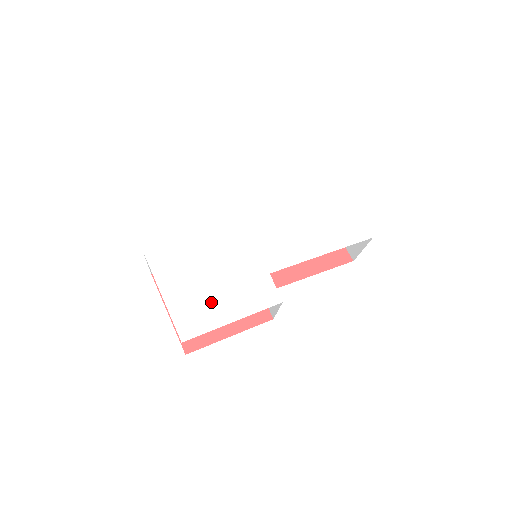
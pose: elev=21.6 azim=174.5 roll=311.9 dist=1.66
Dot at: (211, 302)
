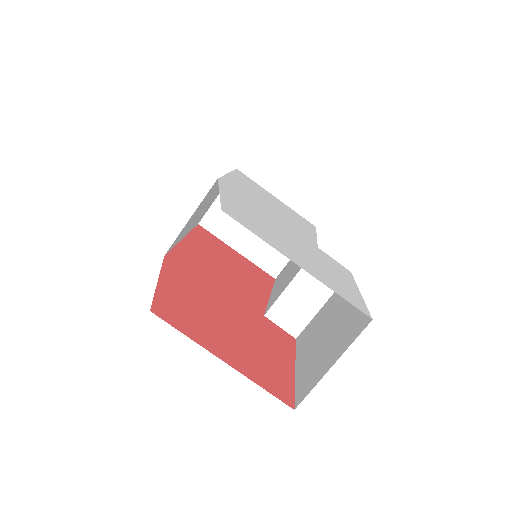
Dot at: (329, 273)
